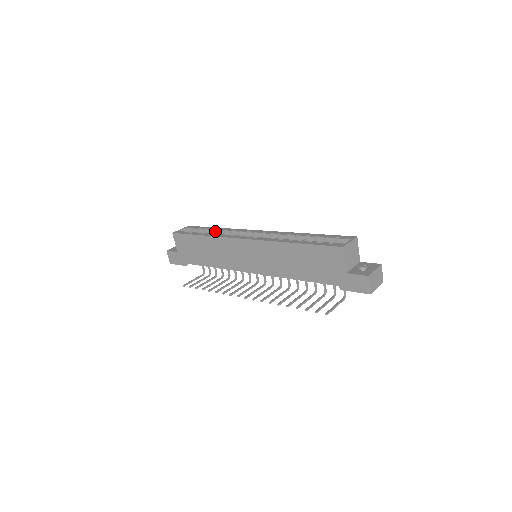
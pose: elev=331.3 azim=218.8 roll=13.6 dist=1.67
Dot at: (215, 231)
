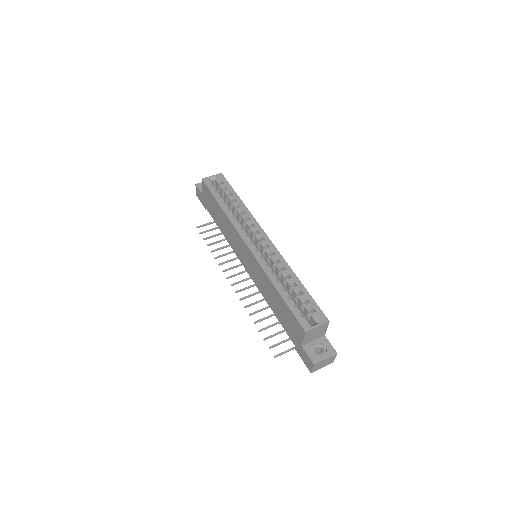
Dot at: (236, 205)
